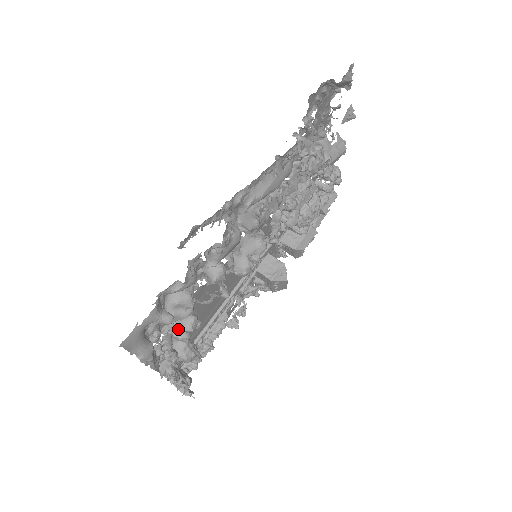
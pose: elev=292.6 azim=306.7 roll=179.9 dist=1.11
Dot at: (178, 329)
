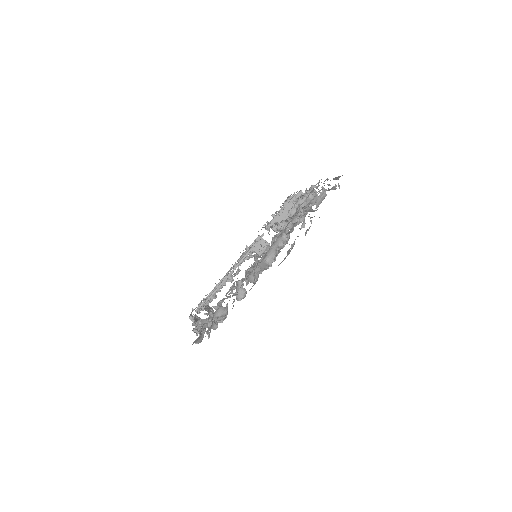
Dot at: occluded
